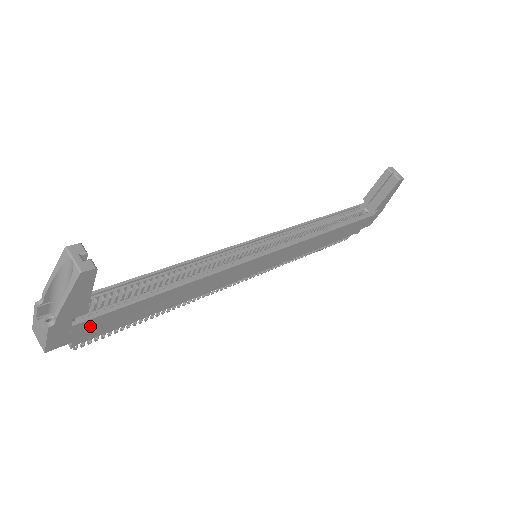
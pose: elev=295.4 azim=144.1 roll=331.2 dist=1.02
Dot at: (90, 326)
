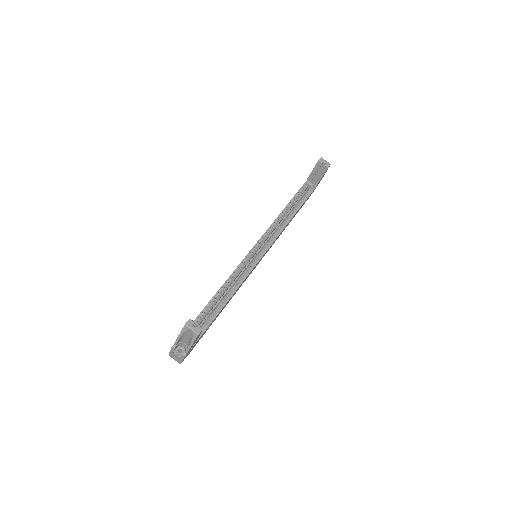
Dot at: occluded
